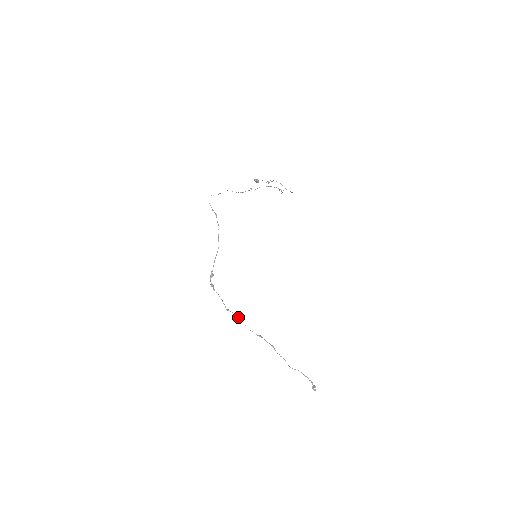
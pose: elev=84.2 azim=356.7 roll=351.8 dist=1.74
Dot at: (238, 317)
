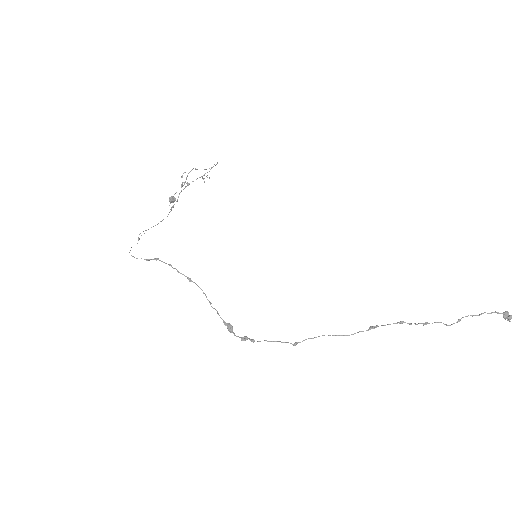
Dot at: occluded
